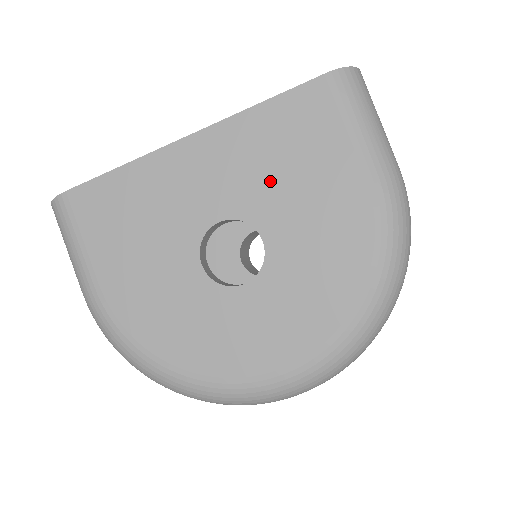
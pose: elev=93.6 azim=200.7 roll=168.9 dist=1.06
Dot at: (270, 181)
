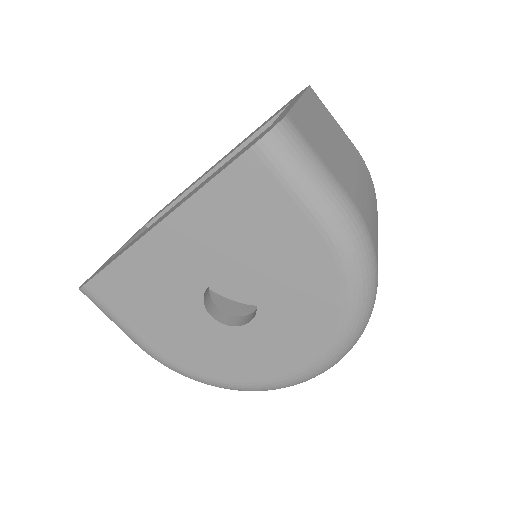
Dot at: (238, 247)
